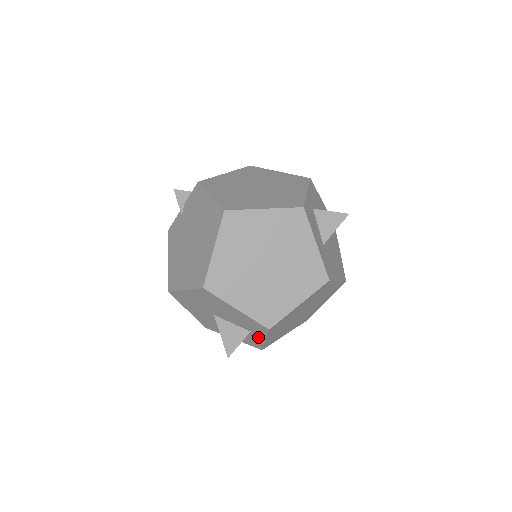
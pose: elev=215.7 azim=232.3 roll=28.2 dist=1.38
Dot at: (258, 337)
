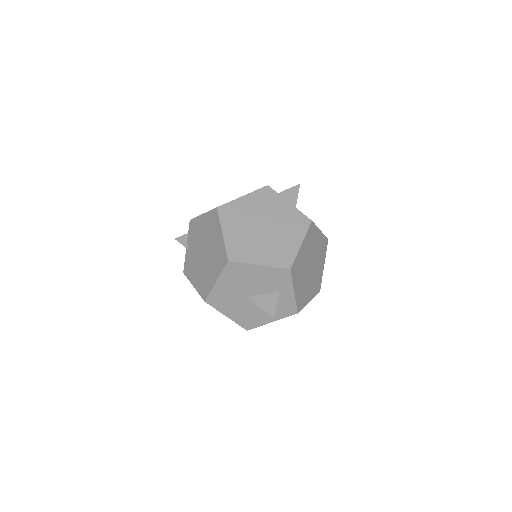
Dot at: (288, 293)
